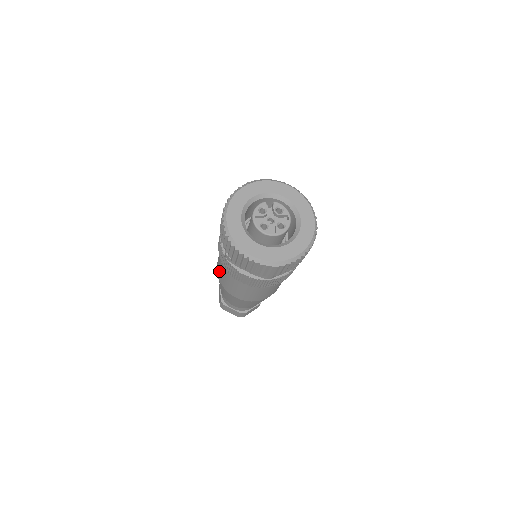
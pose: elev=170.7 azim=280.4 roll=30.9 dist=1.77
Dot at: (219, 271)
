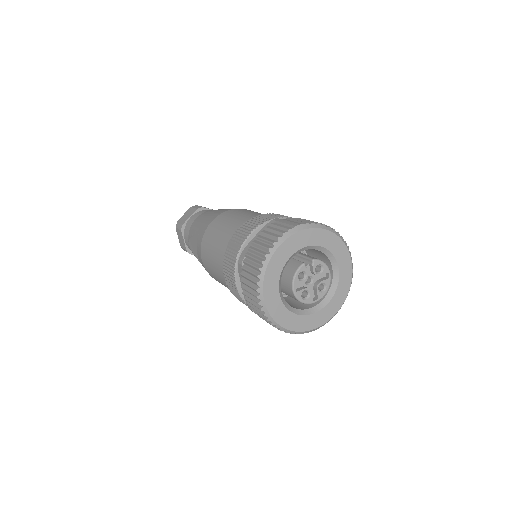
Dot at: (211, 272)
